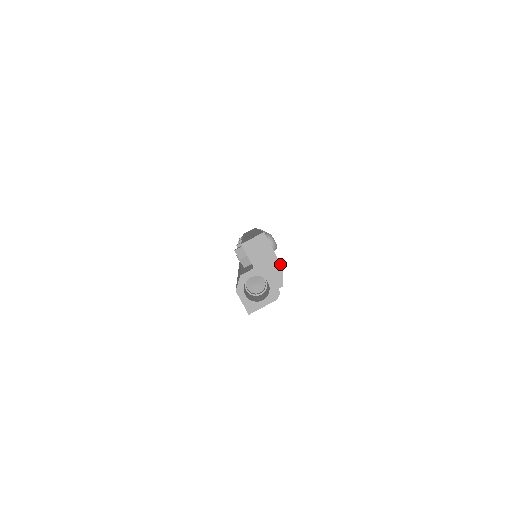
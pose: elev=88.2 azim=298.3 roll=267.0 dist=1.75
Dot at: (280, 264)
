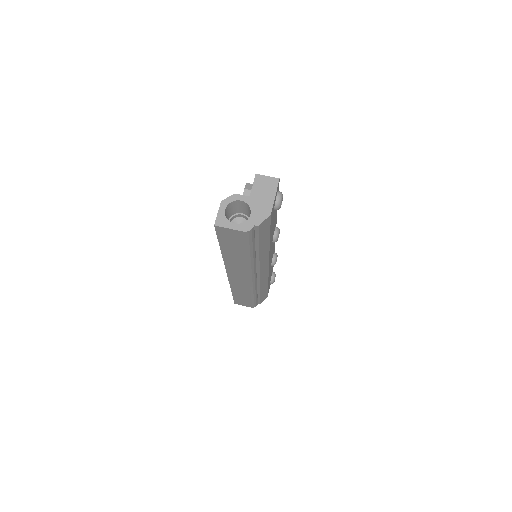
Dot at: (271, 209)
